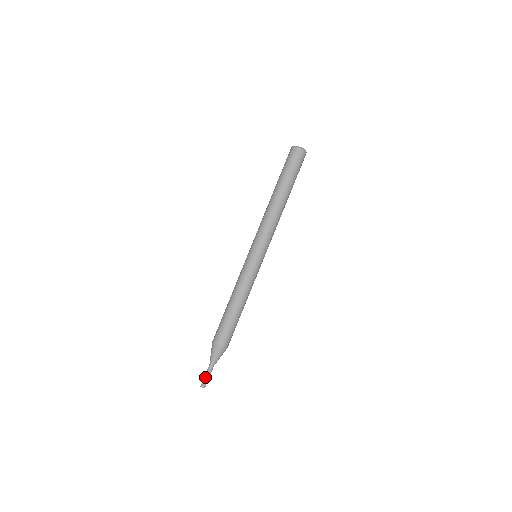
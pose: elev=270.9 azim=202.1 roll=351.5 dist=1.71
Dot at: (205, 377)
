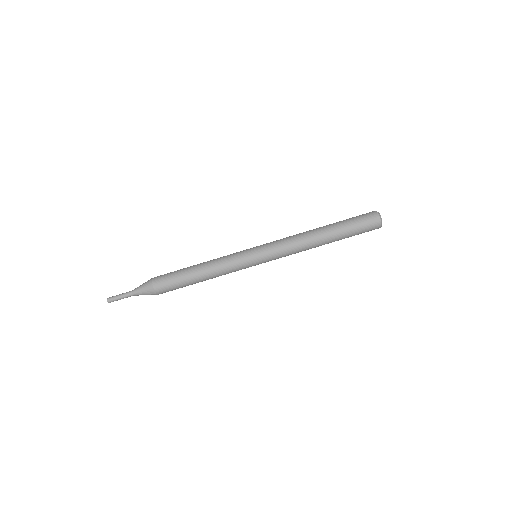
Dot at: (119, 298)
